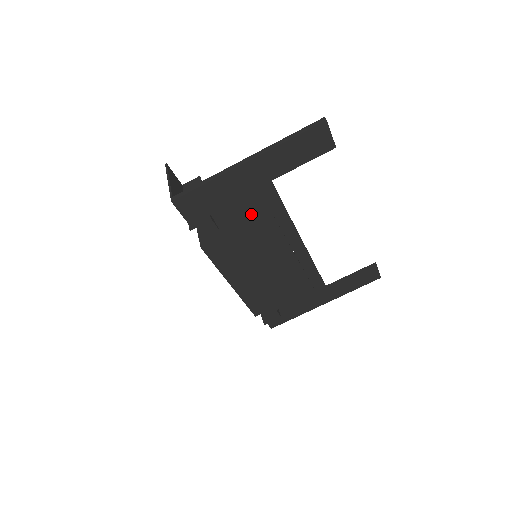
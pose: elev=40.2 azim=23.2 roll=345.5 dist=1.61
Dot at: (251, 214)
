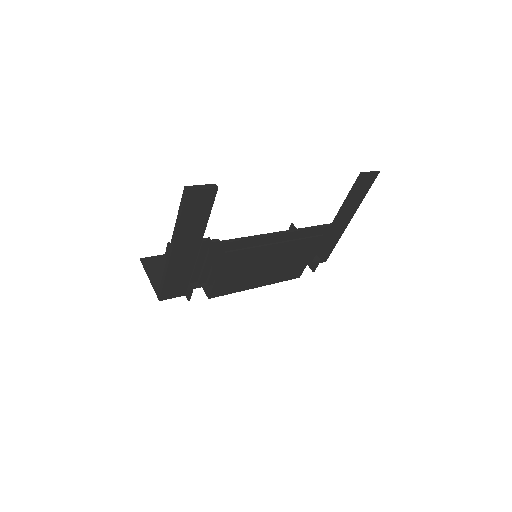
Dot at: (214, 264)
